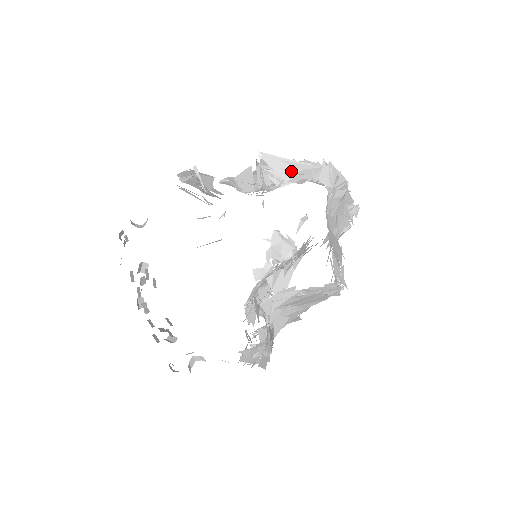
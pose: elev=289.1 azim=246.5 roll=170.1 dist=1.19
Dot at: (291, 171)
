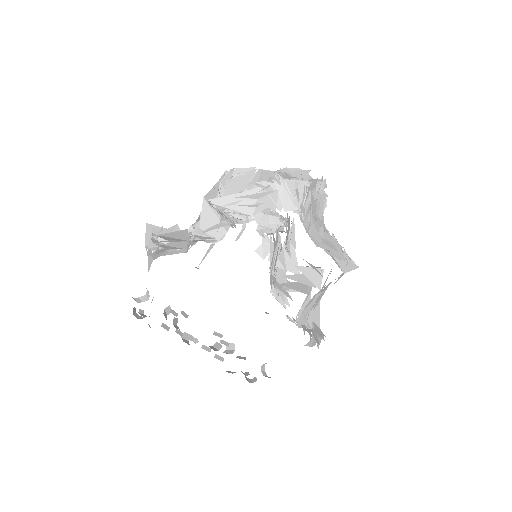
Dot at: (250, 203)
